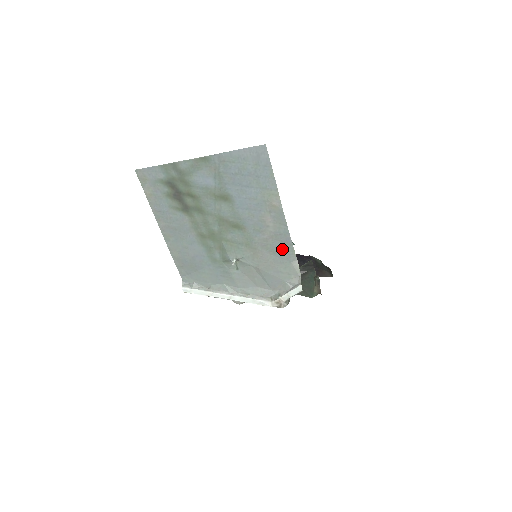
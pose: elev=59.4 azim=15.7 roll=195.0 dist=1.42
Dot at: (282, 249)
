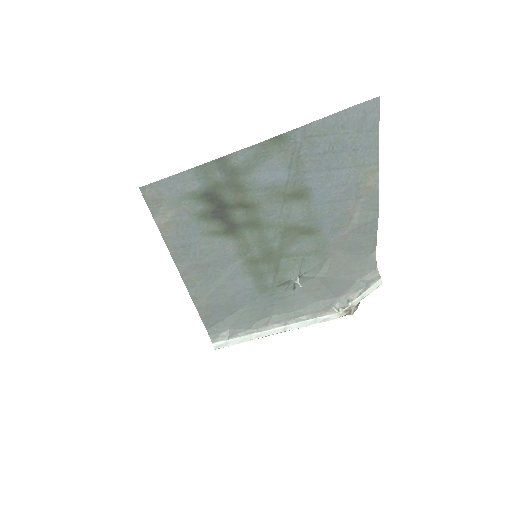
Dot at: (362, 242)
